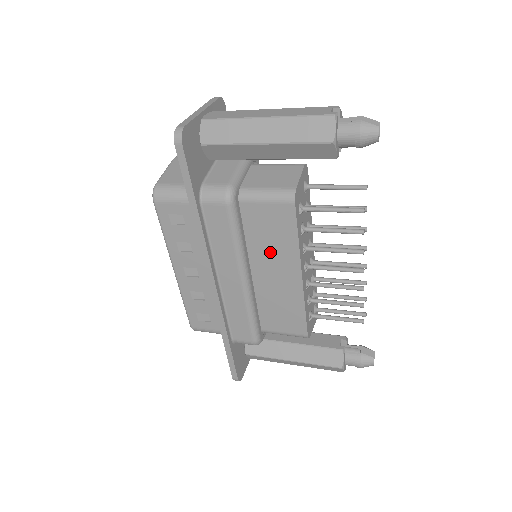
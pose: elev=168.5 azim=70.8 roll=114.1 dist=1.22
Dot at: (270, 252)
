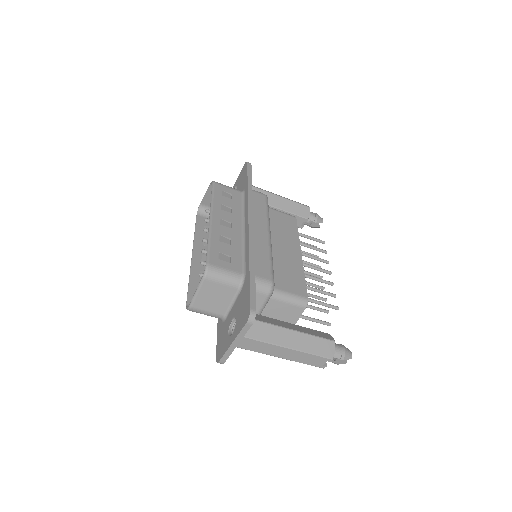
Dot at: (281, 235)
